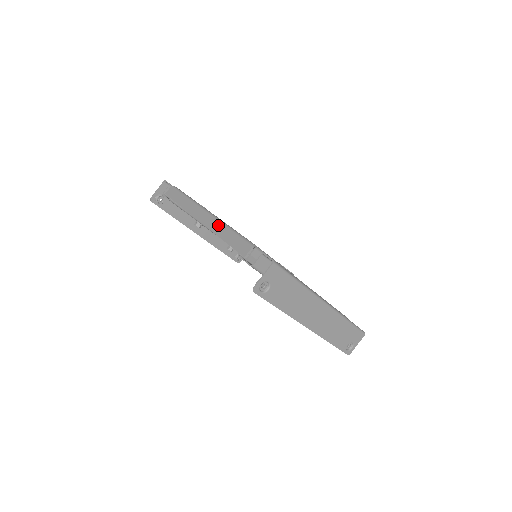
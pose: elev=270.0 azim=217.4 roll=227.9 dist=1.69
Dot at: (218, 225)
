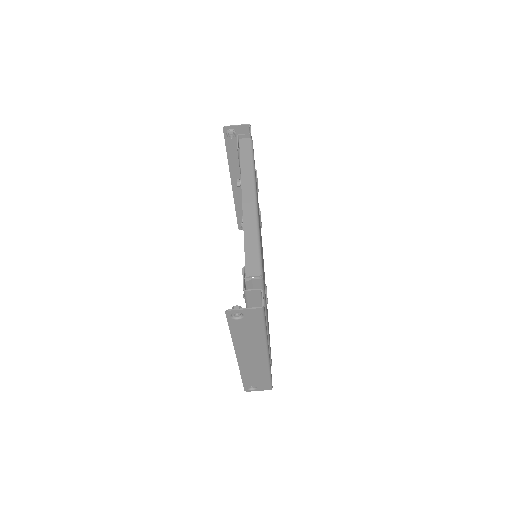
Dot at: (252, 222)
